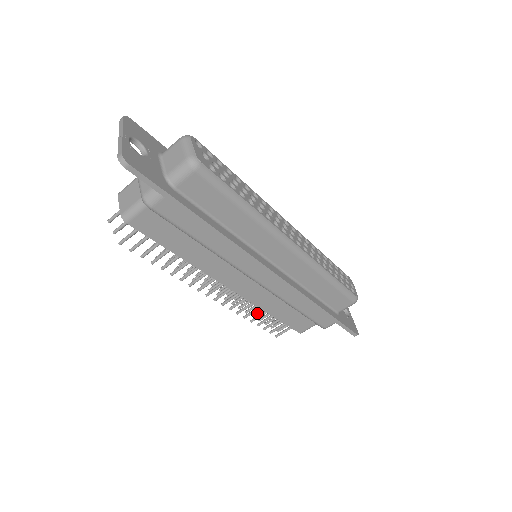
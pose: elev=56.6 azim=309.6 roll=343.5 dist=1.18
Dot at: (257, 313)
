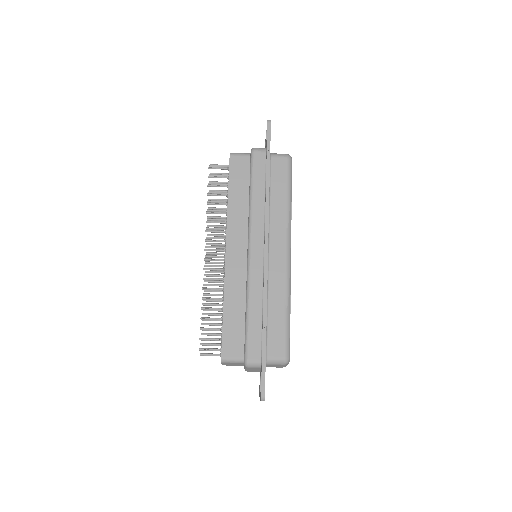
Dot at: (208, 313)
